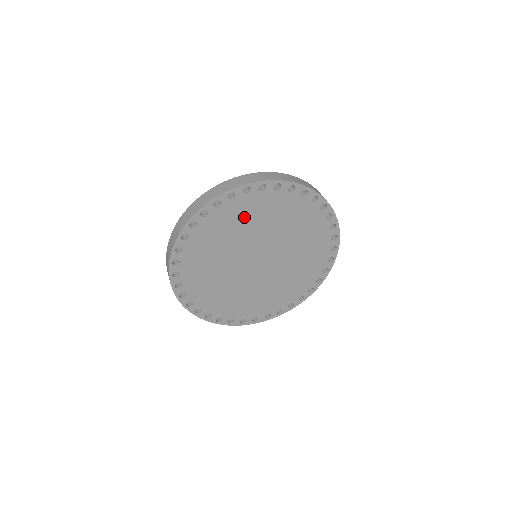
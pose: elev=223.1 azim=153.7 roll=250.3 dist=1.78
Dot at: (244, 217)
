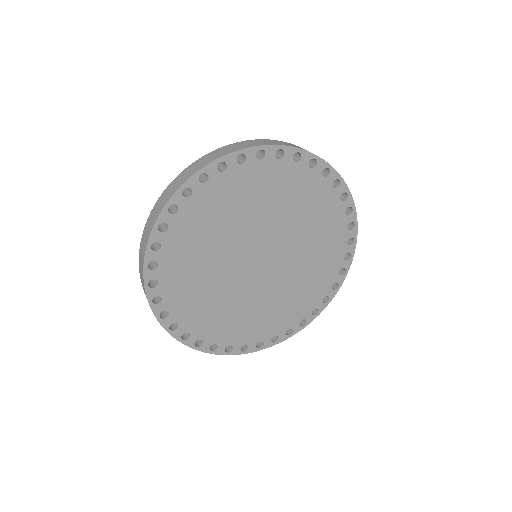
Dot at: (239, 198)
